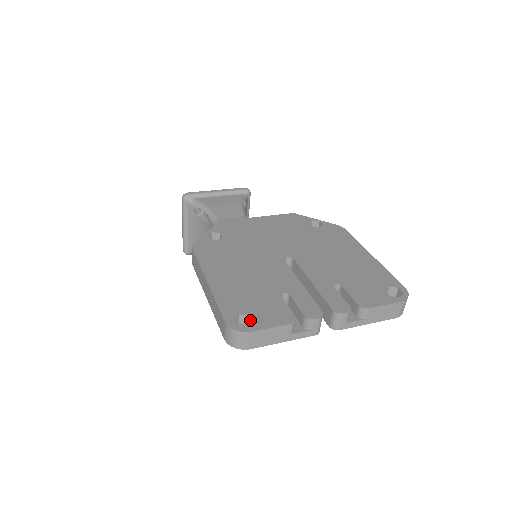
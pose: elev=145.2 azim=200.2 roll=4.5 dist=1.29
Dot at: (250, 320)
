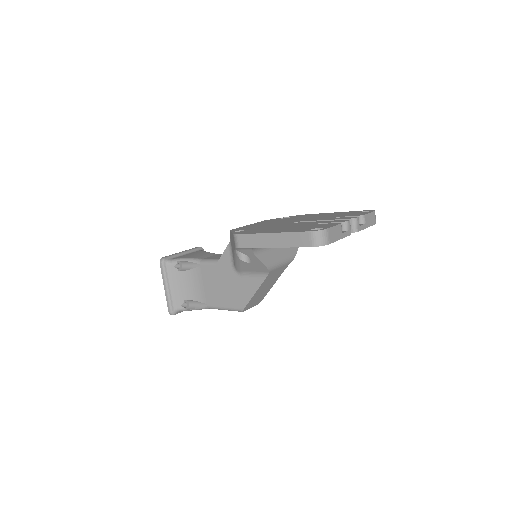
Dot at: occluded
